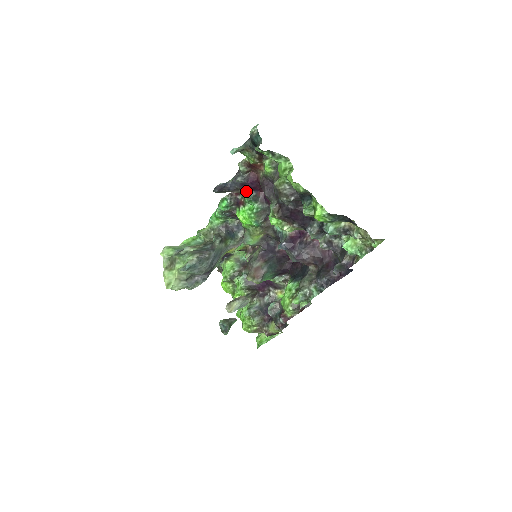
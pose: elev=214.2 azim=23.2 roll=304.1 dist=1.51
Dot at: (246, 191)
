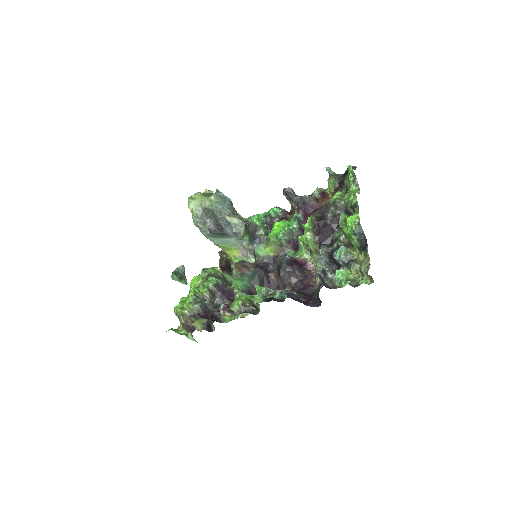
Dot at: (300, 212)
